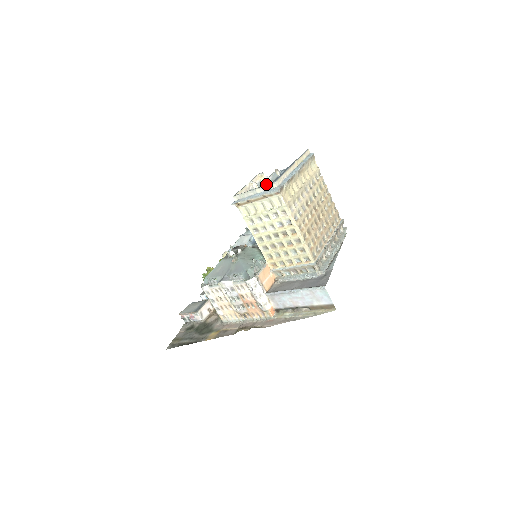
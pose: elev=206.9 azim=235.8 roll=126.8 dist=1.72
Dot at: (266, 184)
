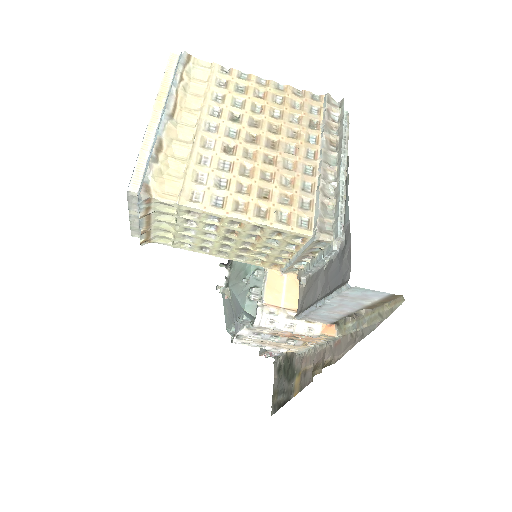
Dot at: occluded
